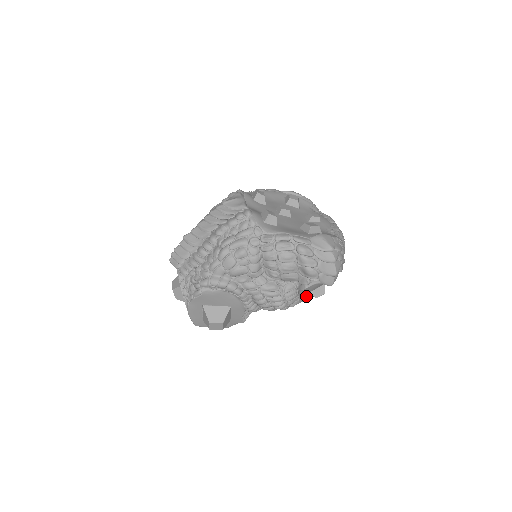
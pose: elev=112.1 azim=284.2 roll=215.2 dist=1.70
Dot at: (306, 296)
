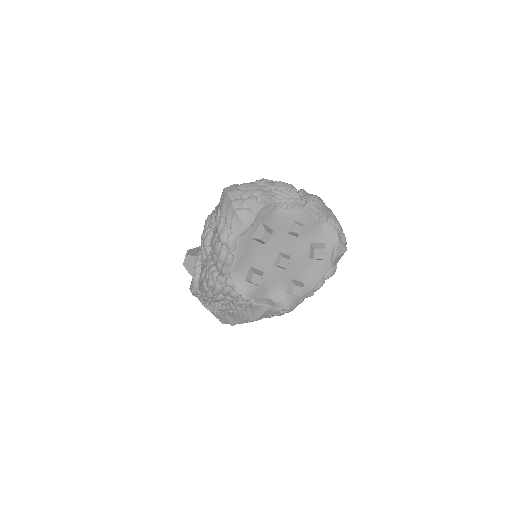
Dot at: occluded
